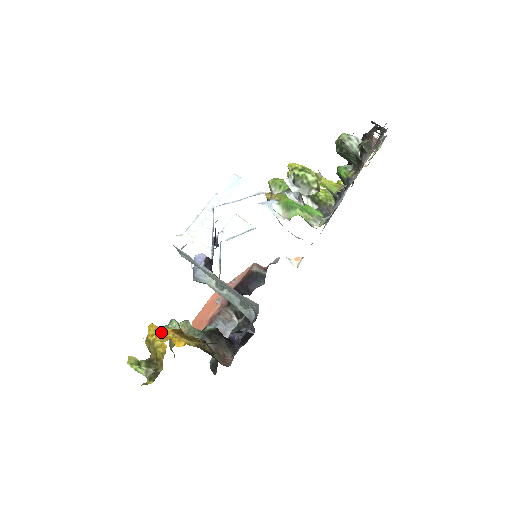
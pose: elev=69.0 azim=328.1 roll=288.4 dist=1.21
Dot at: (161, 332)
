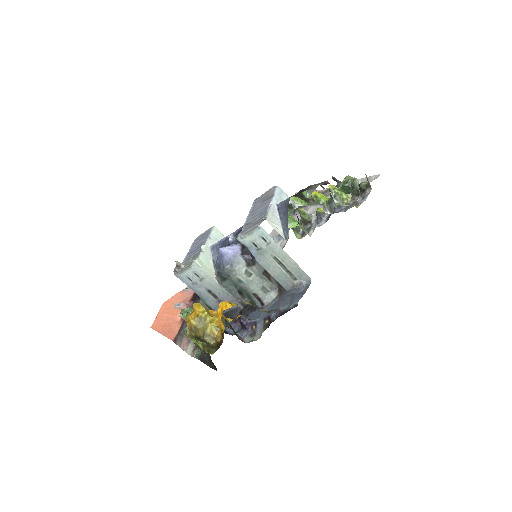
Dot at: (229, 303)
